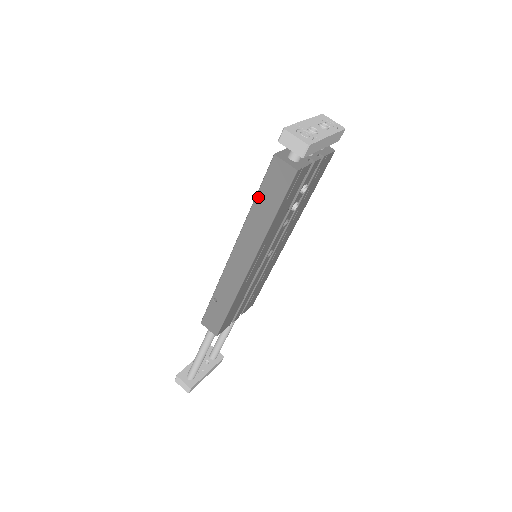
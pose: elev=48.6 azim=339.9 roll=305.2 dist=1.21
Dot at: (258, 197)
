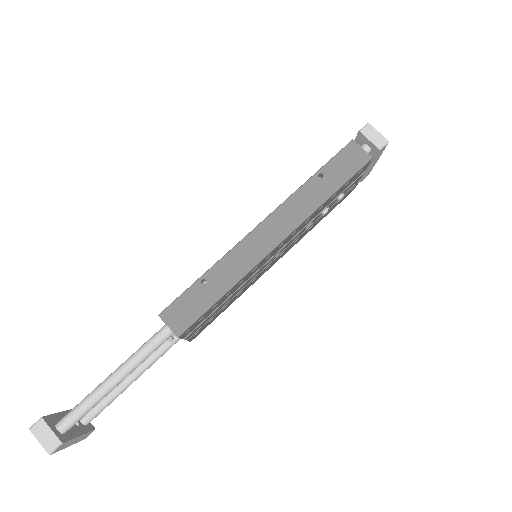
Dot at: (321, 172)
